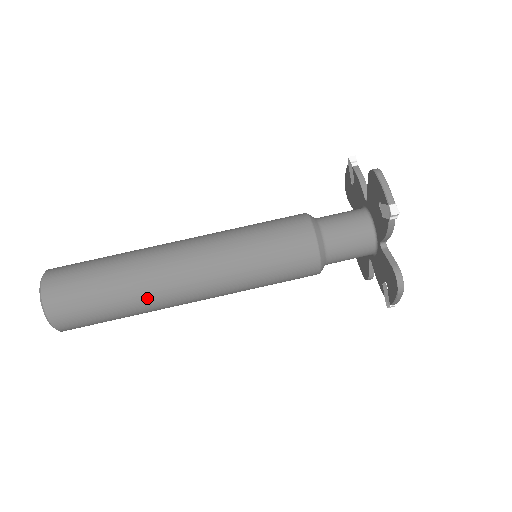
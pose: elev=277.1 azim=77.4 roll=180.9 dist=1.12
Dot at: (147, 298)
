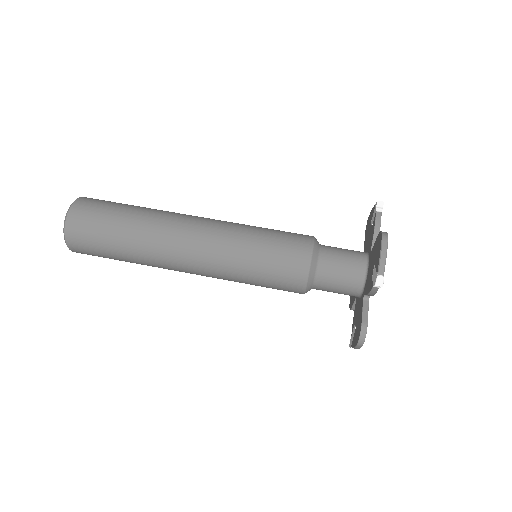
Dot at: (149, 257)
